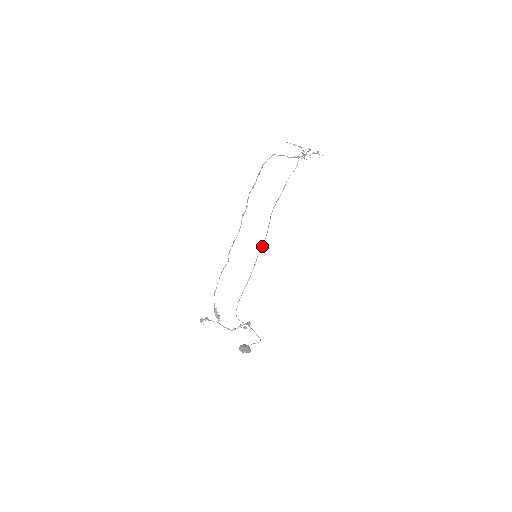
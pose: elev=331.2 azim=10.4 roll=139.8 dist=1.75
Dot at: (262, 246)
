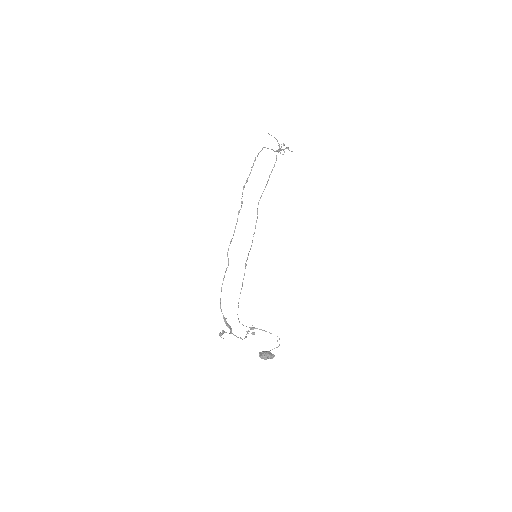
Dot at: occluded
